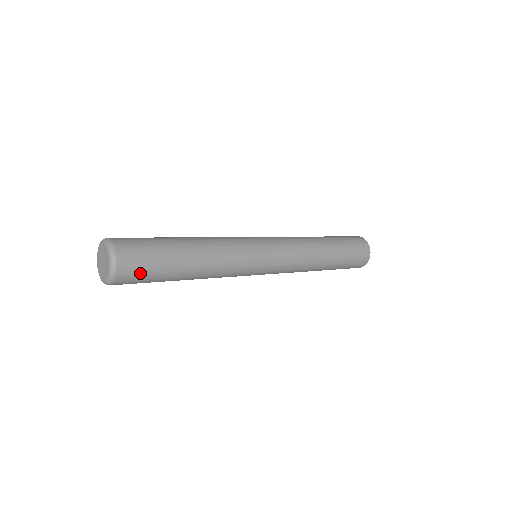
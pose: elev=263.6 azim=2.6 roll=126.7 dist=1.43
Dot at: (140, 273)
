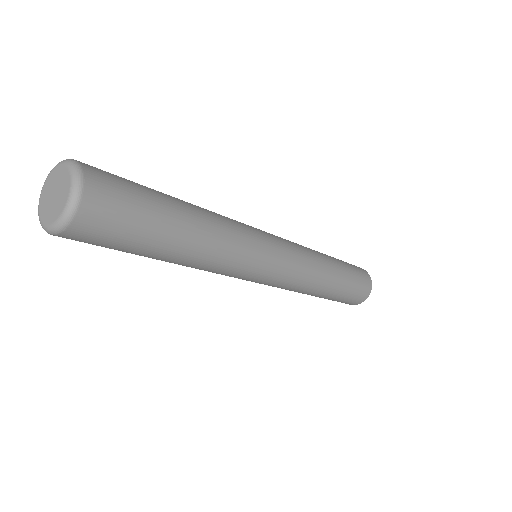
Dot at: (101, 240)
